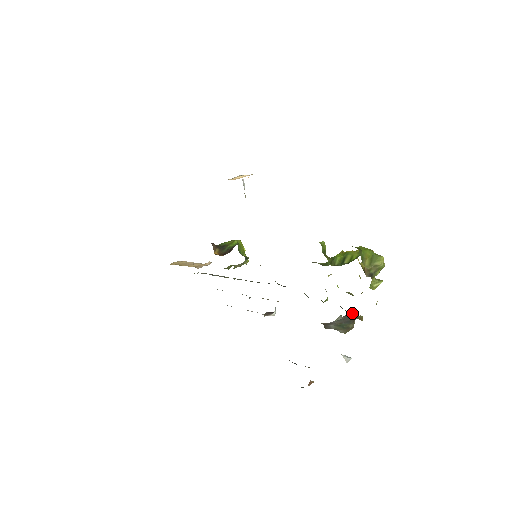
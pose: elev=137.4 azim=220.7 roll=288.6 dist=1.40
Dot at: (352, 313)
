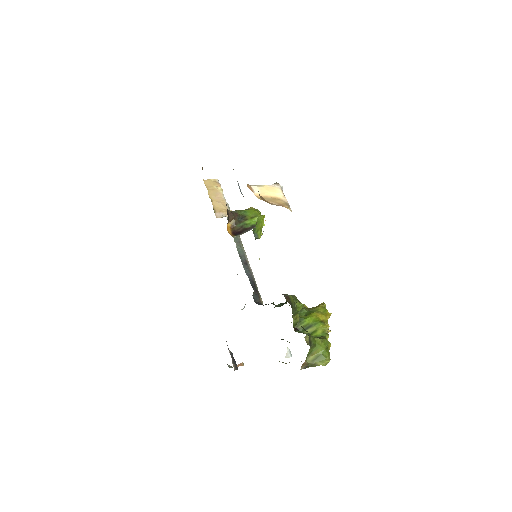
Dot at: occluded
